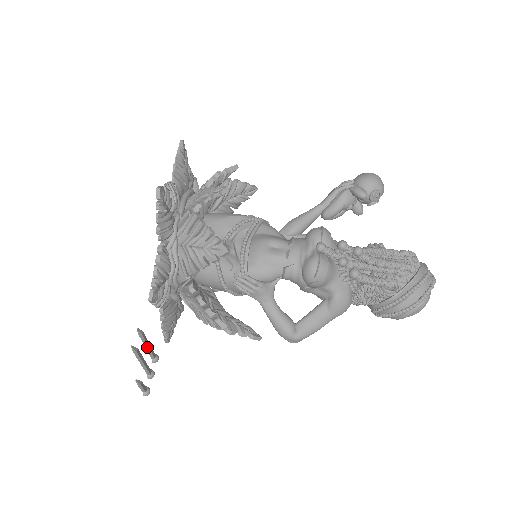
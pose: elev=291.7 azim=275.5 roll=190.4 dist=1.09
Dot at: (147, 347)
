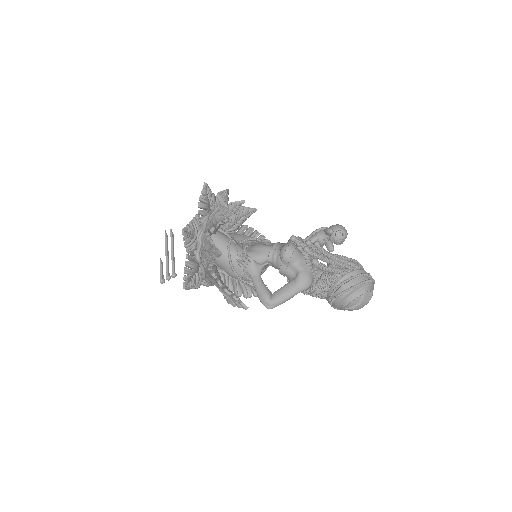
Dot at: (172, 254)
